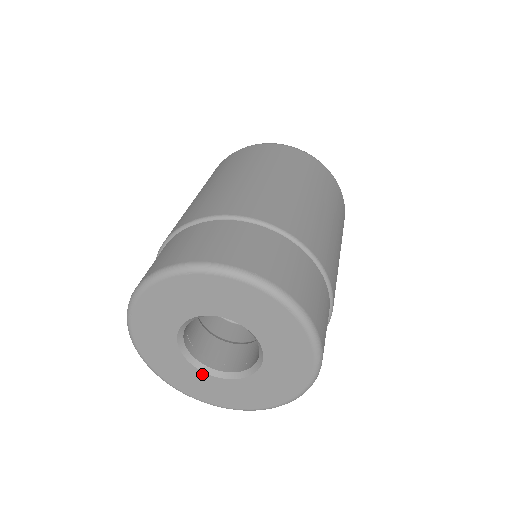
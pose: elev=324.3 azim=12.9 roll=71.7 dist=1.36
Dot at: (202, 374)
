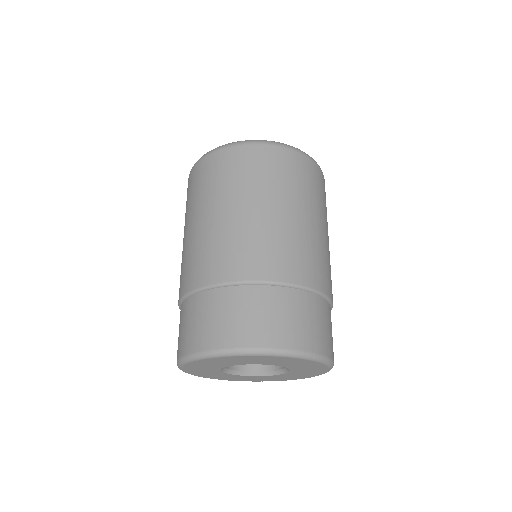
Dot at: (235, 375)
